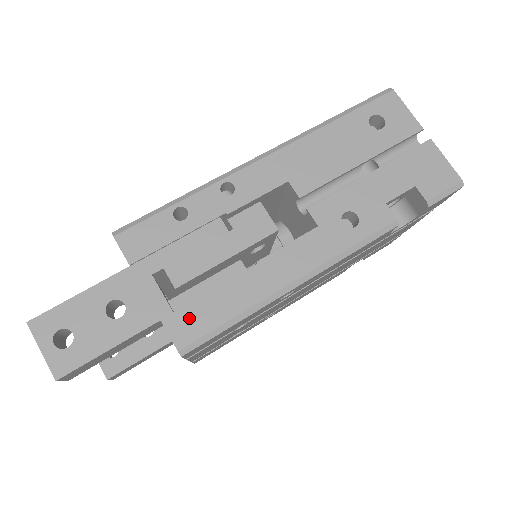
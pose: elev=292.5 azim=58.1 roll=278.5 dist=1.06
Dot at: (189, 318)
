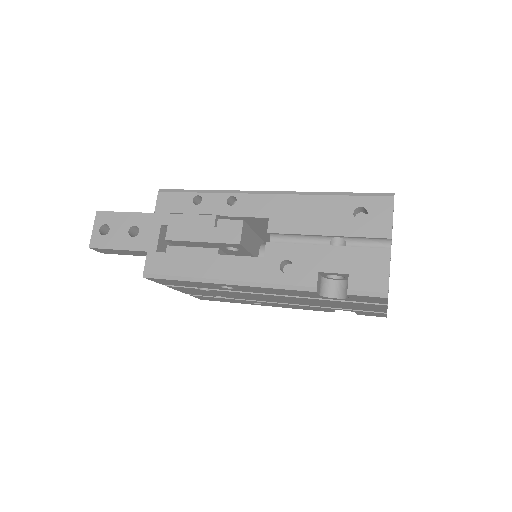
Dot at: (160, 260)
